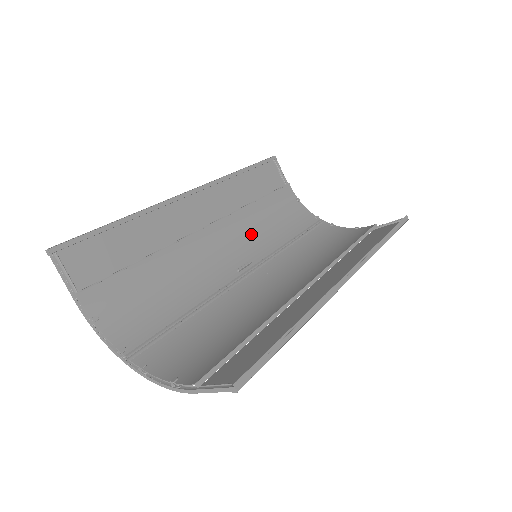
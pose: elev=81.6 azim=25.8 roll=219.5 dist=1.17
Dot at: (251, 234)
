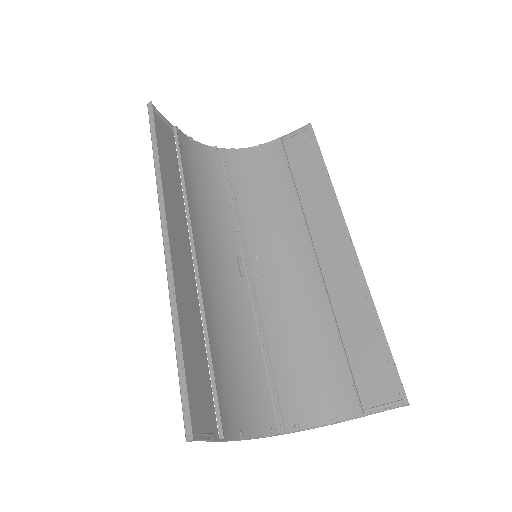
Dot at: (209, 223)
